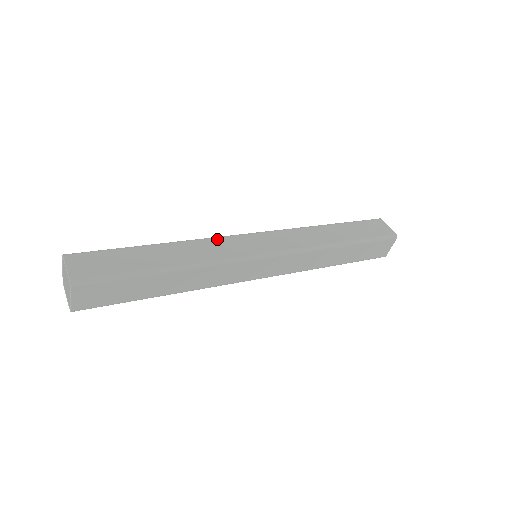
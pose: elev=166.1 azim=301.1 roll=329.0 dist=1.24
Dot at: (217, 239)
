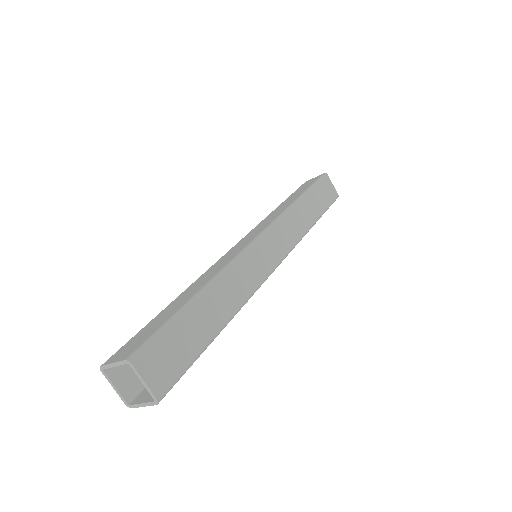
Dot at: (241, 261)
